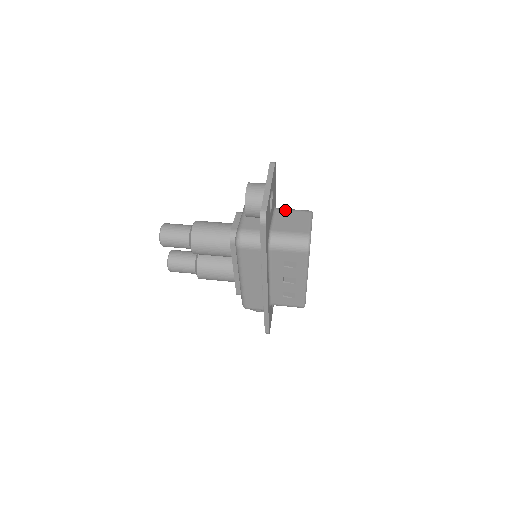
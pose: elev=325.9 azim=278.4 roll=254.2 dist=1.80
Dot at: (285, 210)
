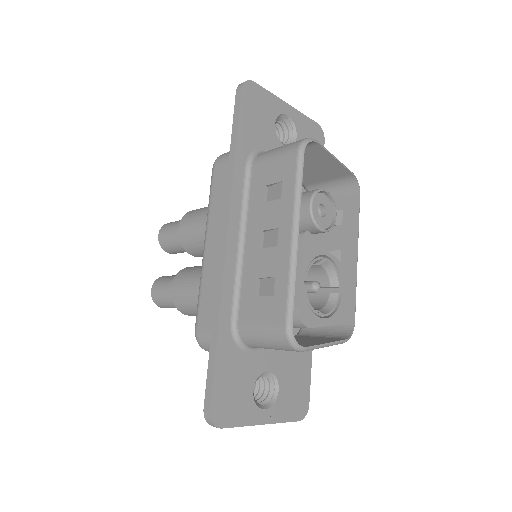
Dot at: occluded
